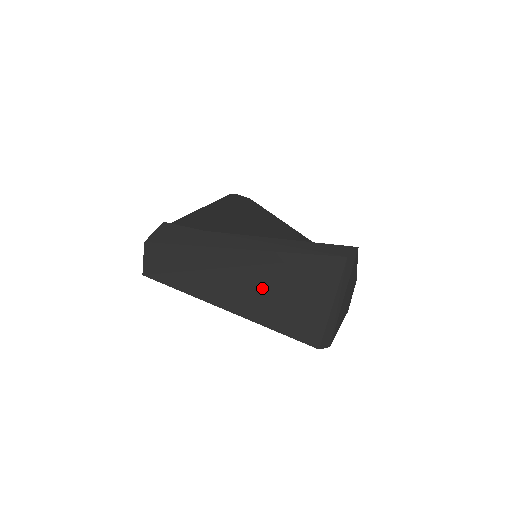
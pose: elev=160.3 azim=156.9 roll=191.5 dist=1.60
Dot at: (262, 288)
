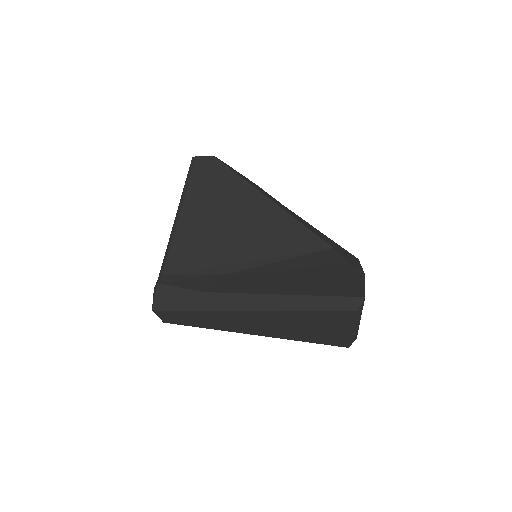
Dot at: (281, 326)
